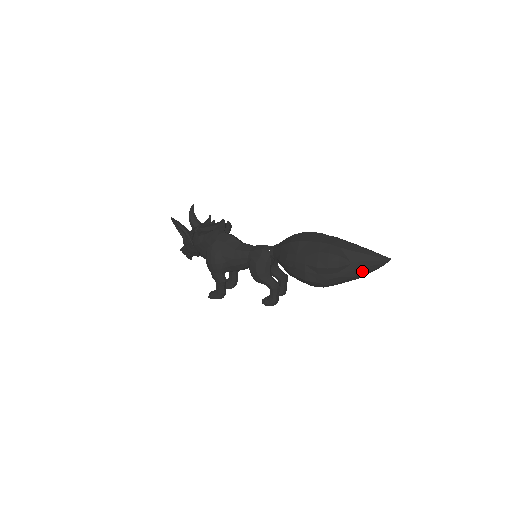
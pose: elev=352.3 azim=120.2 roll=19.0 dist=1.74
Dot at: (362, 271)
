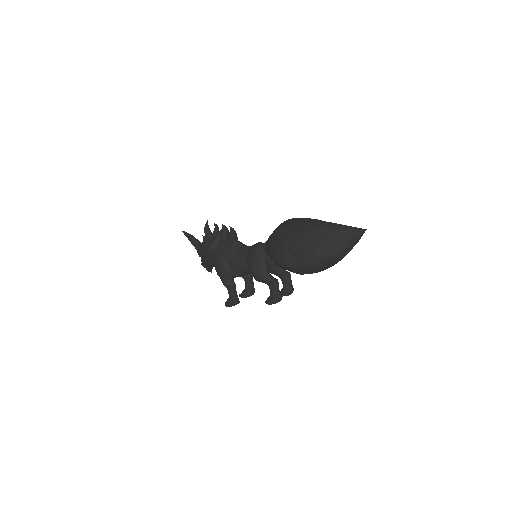
Dot at: (339, 248)
